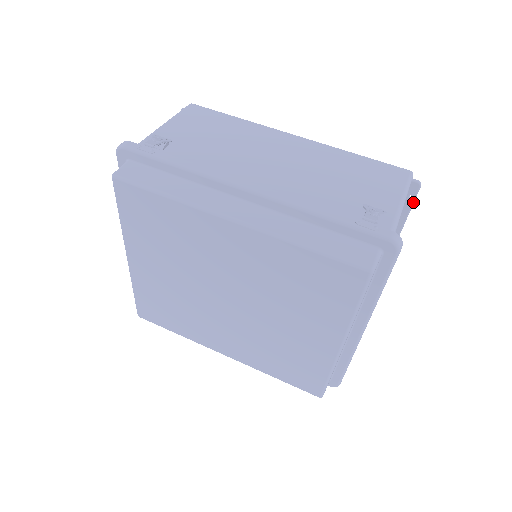
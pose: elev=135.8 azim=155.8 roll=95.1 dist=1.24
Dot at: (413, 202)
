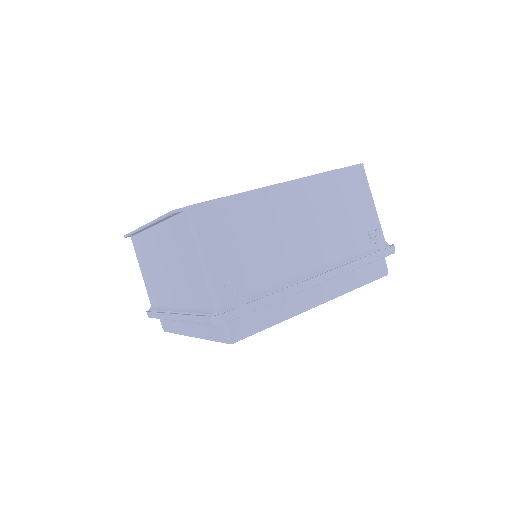
Dot at: occluded
